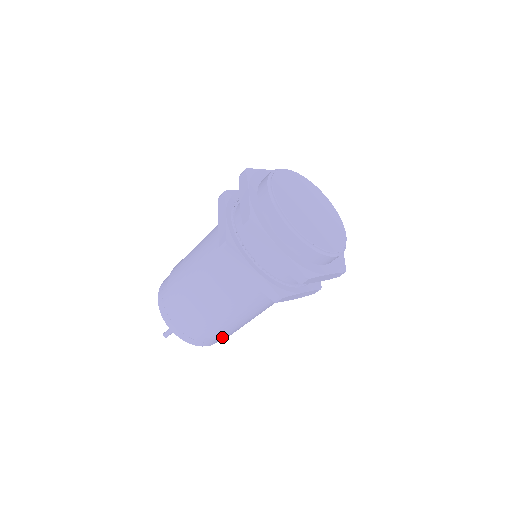
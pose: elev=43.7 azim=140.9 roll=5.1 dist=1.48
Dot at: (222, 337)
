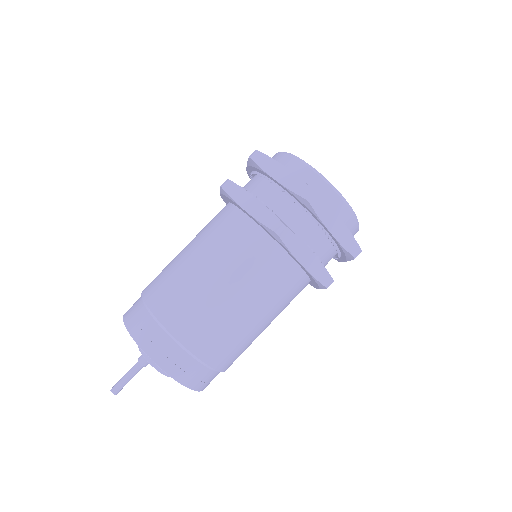
Dot at: (197, 352)
